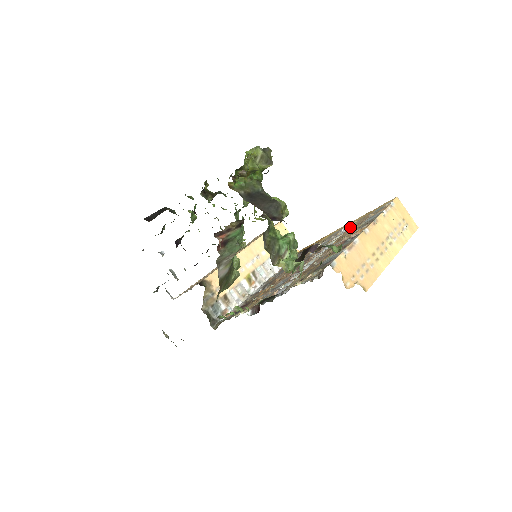
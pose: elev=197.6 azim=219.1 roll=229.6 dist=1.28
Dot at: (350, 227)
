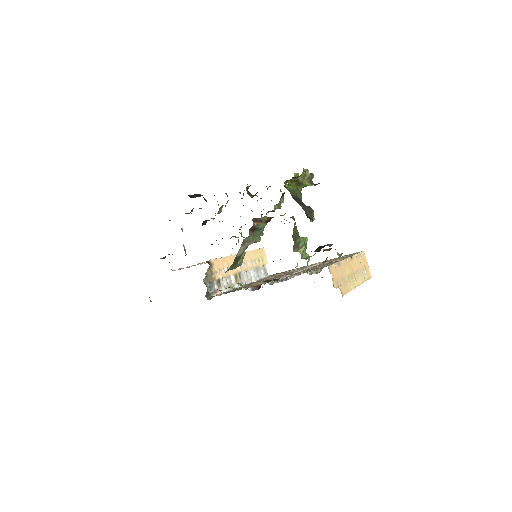
Dot at: occluded
